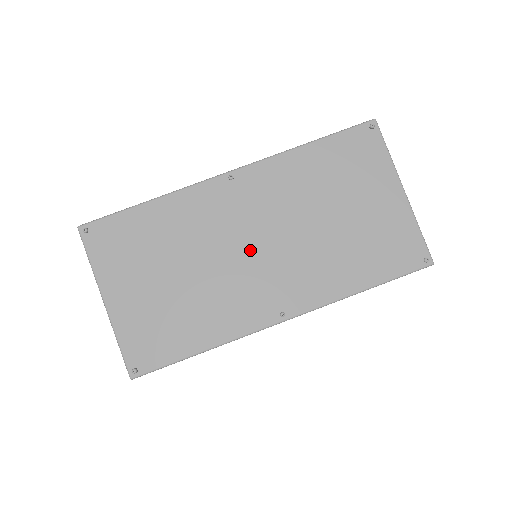
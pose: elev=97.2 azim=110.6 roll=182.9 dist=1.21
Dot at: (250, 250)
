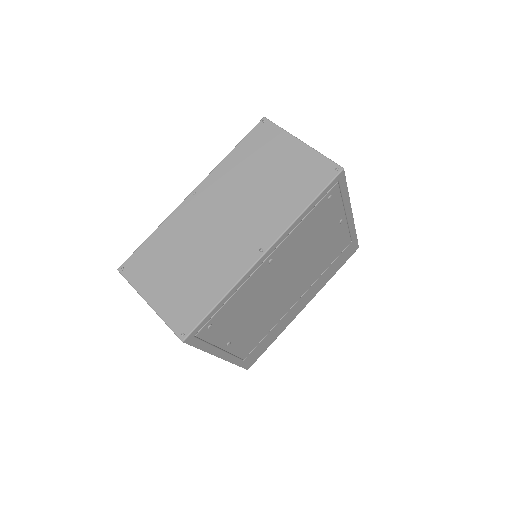
Dot at: (224, 225)
